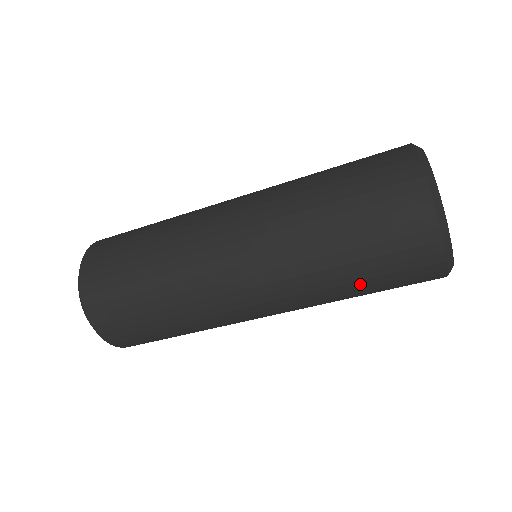
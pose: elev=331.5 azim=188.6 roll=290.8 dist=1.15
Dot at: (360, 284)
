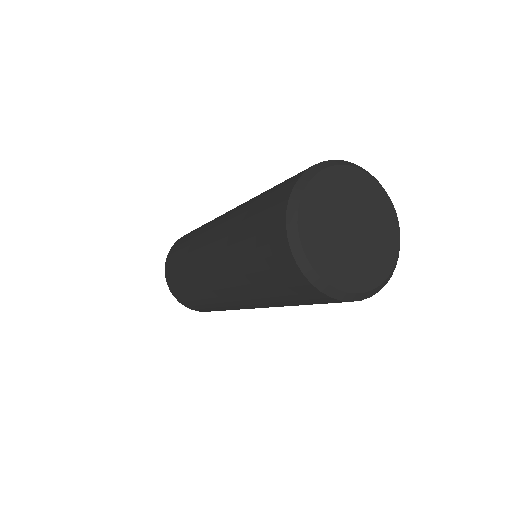
Dot at: occluded
